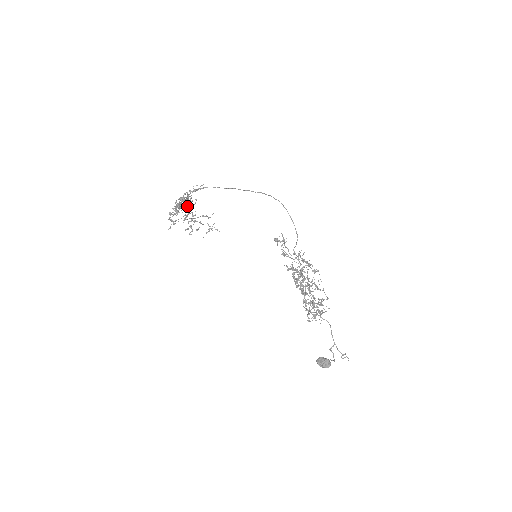
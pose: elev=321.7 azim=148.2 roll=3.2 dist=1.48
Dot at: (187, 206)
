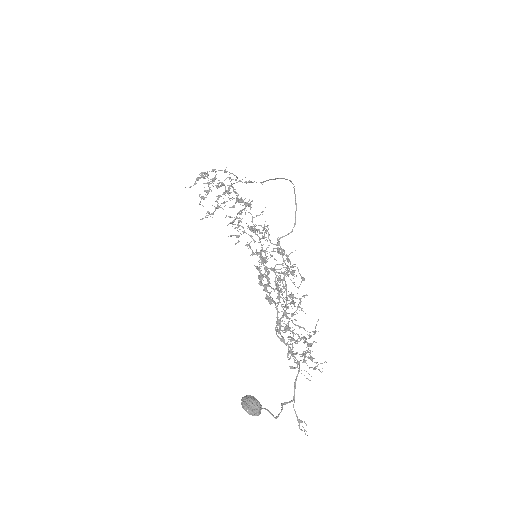
Dot at: (202, 175)
